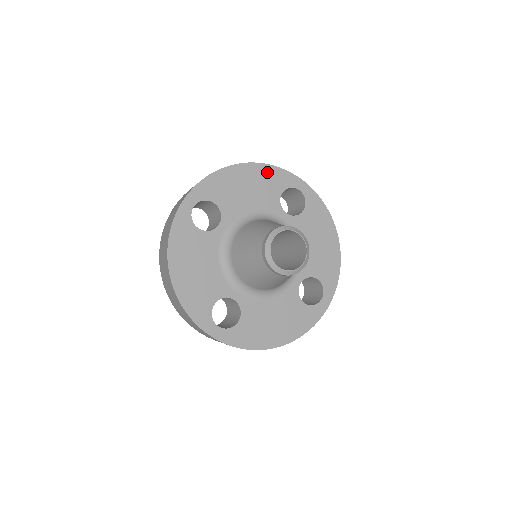
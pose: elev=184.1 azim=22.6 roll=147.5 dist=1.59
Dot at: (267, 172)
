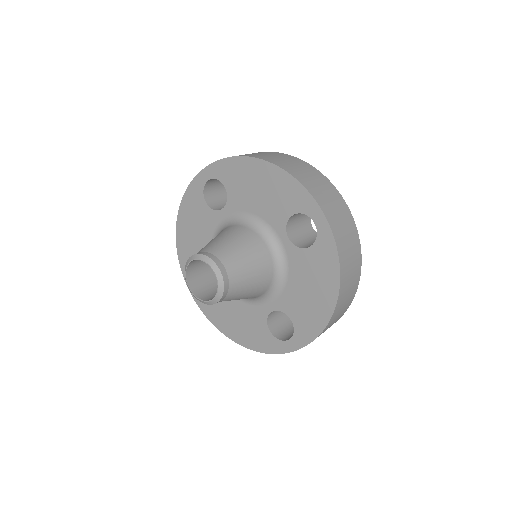
Dot at: (286, 183)
